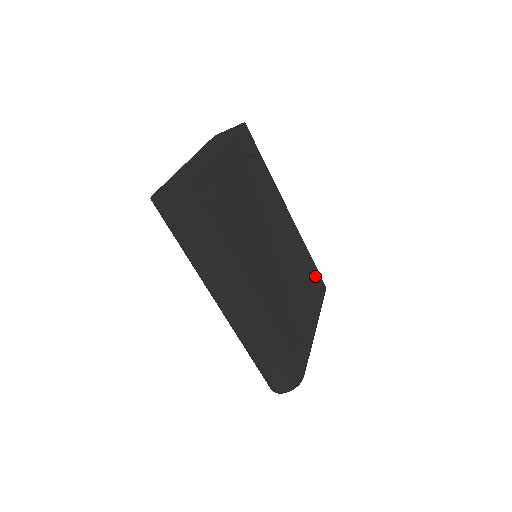
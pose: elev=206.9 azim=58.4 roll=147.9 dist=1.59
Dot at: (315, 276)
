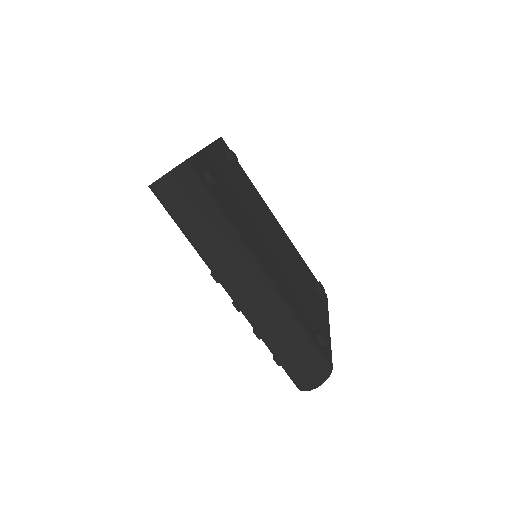
Dot at: (314, 282)
